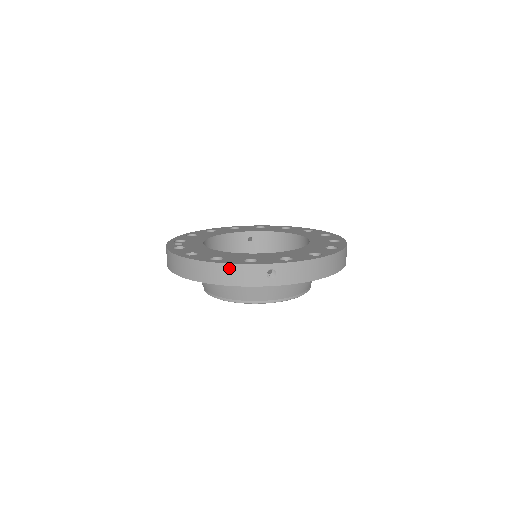
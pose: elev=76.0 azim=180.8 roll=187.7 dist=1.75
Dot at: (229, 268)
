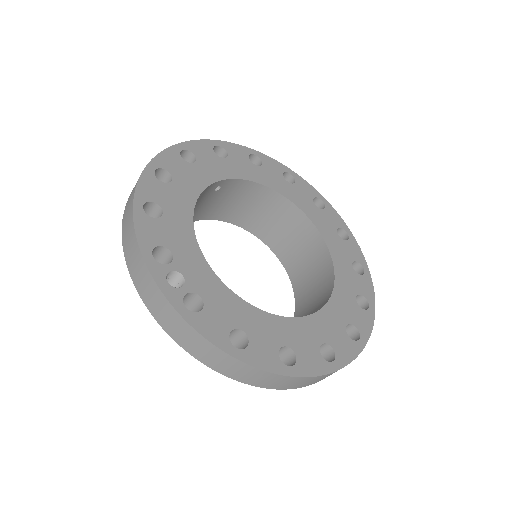
Dot at: (312, 379)
